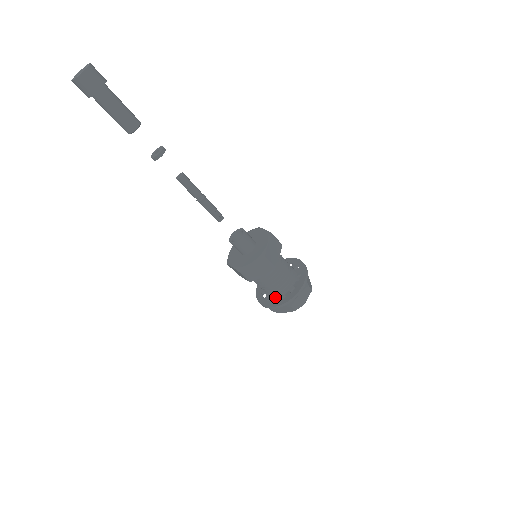
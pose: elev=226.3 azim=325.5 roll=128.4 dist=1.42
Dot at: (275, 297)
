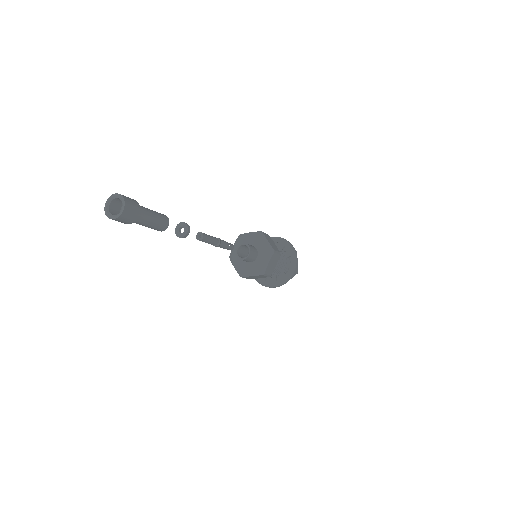
Dot at: (279, 275)
